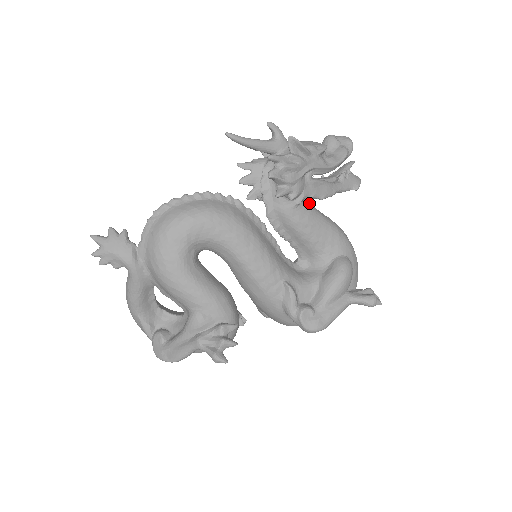
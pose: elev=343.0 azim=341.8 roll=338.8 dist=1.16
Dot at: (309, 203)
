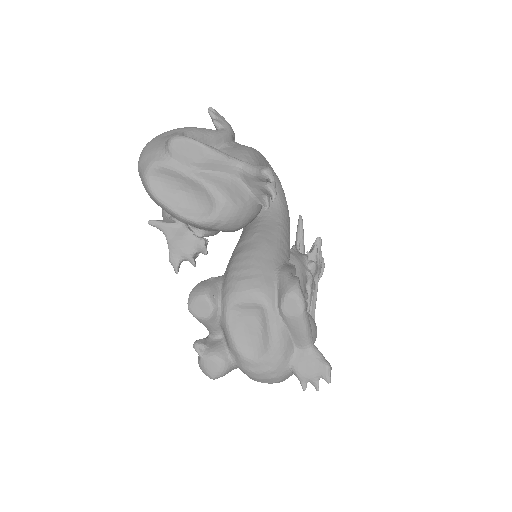
Dot at: occluded
